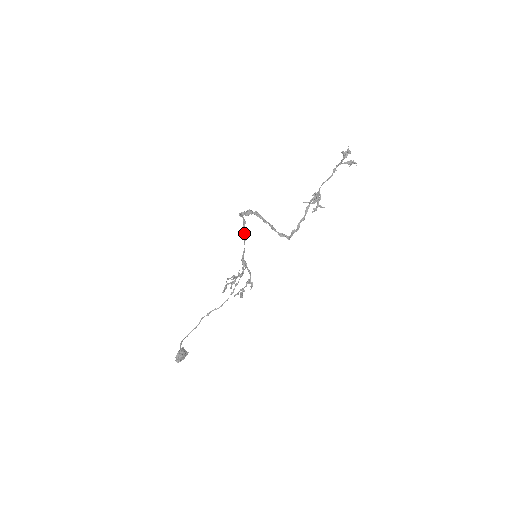
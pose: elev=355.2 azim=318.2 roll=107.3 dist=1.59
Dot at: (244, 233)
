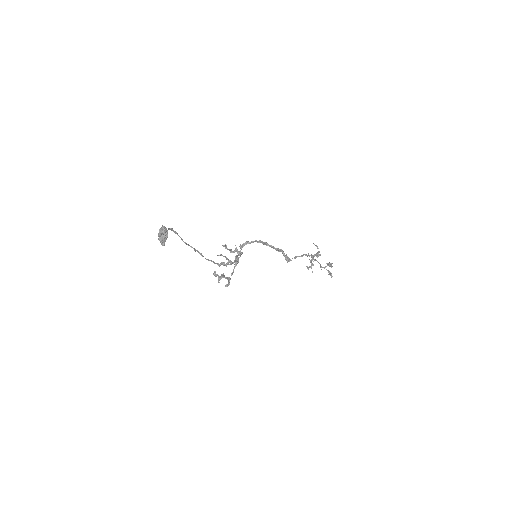
Dot at: occluded
